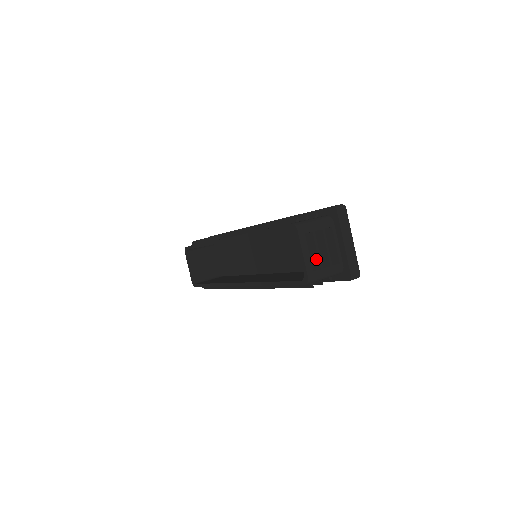
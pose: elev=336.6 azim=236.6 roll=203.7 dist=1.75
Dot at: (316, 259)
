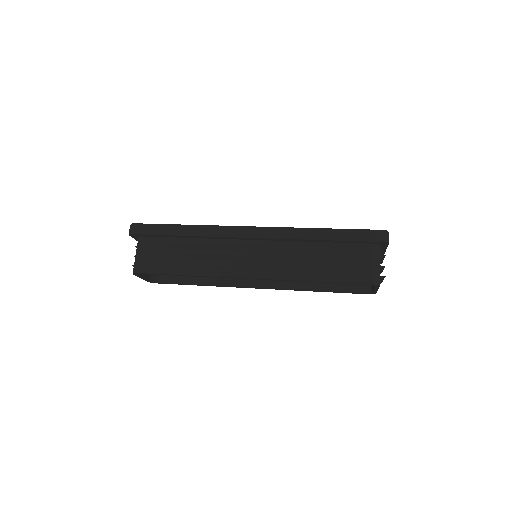
Dot at: (381, 282)
